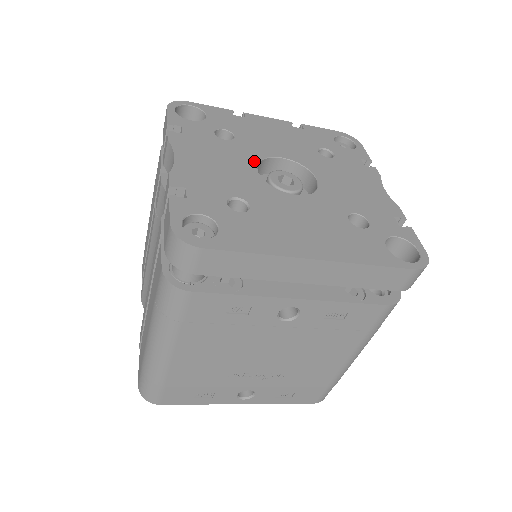
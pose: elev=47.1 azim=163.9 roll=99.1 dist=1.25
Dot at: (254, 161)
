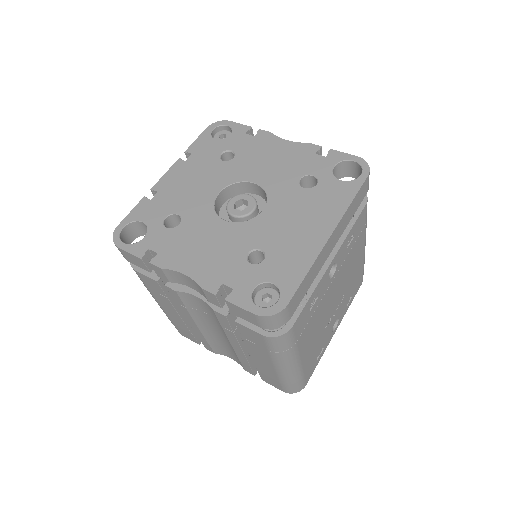
Dot at: (214, 217)
